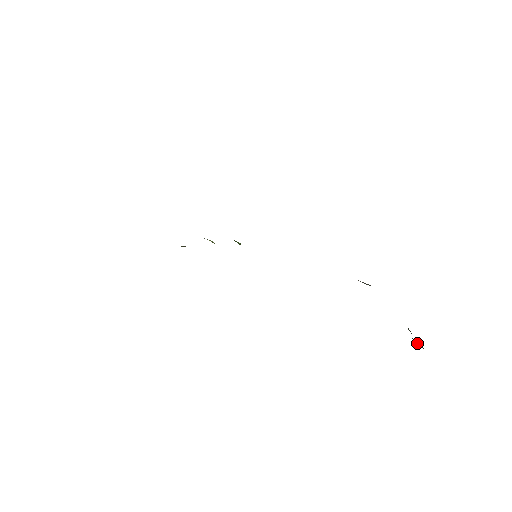
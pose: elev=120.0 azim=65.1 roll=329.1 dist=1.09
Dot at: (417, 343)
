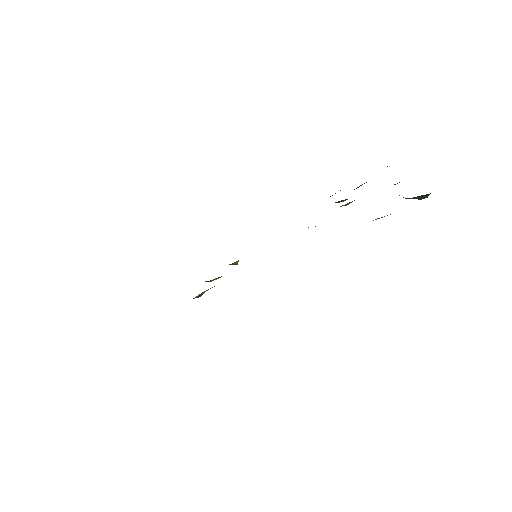
Dot at: (419, 199)
